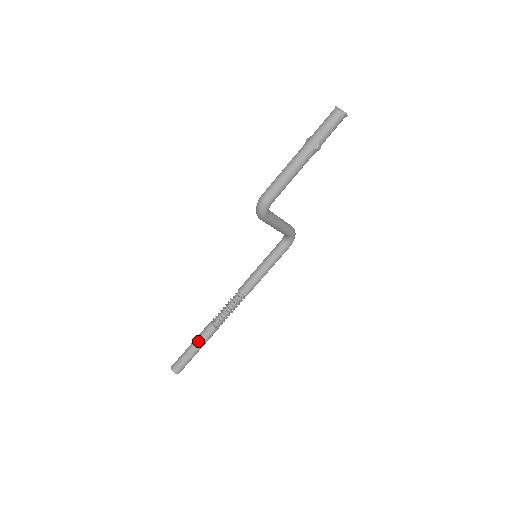
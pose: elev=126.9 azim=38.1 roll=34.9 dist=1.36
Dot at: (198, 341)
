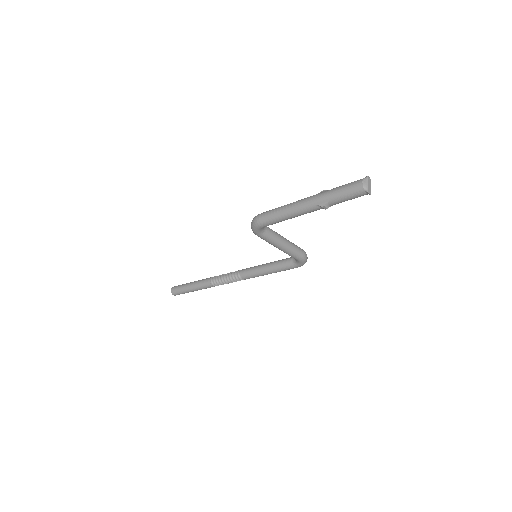
Dot at: (195, 284)
